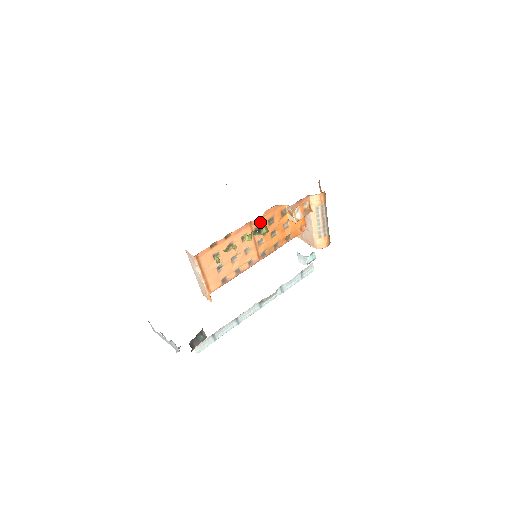
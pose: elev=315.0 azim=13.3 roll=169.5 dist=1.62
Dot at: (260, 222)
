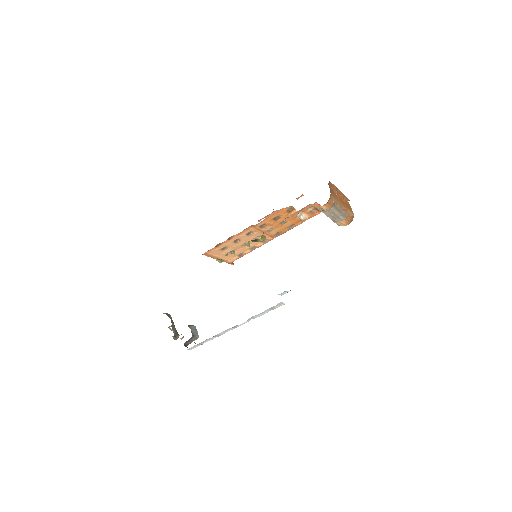
Dot at: (263, 222)
